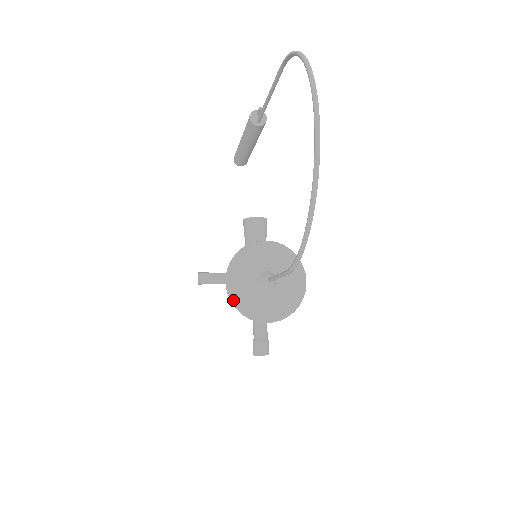
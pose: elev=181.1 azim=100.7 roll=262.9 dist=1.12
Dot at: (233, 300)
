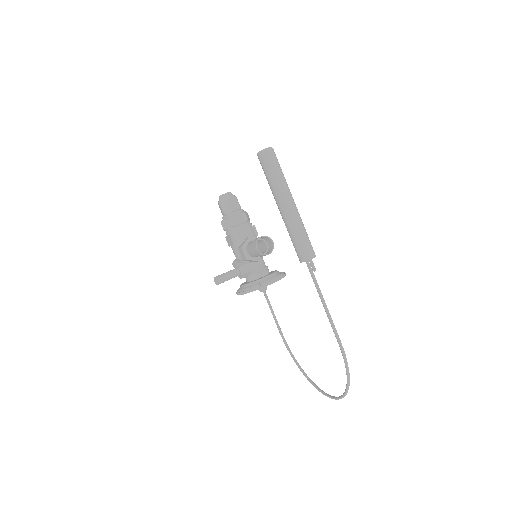
Dot at: occluded
